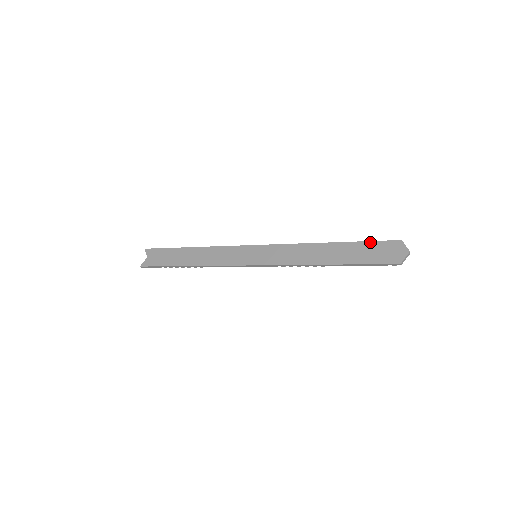
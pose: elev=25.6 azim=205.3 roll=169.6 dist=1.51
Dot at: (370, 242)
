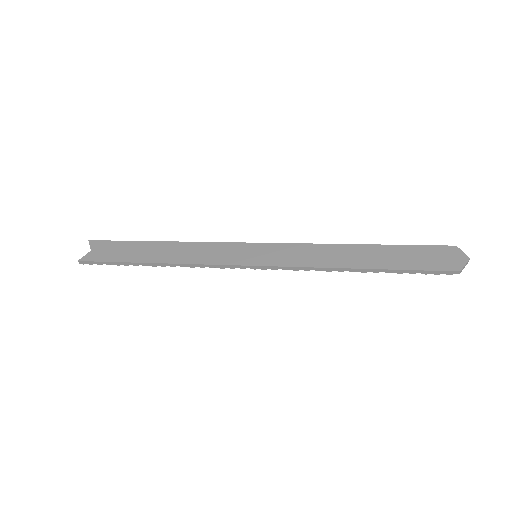
Dot at: (415, 246)
